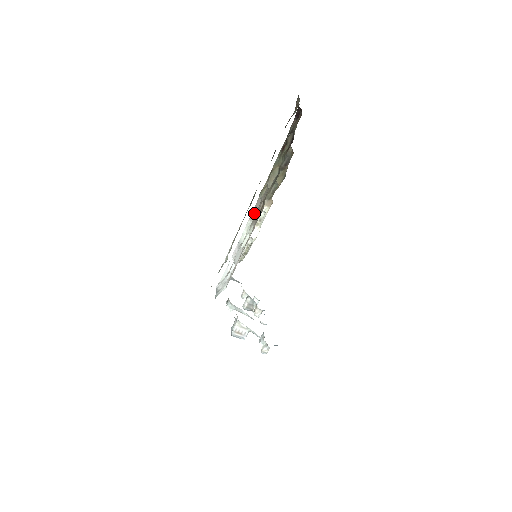
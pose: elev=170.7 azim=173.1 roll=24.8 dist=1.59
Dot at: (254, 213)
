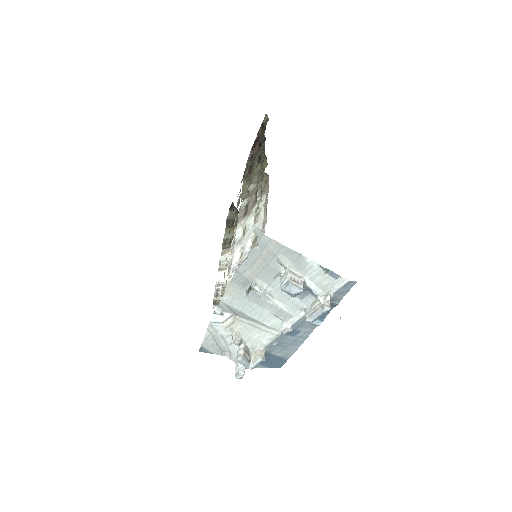
Dot at: (242, 217)
